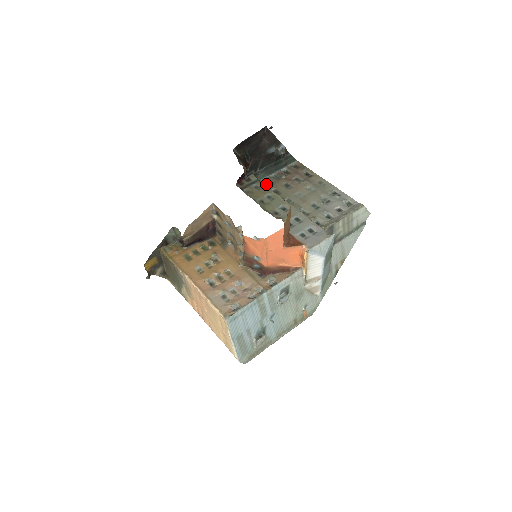
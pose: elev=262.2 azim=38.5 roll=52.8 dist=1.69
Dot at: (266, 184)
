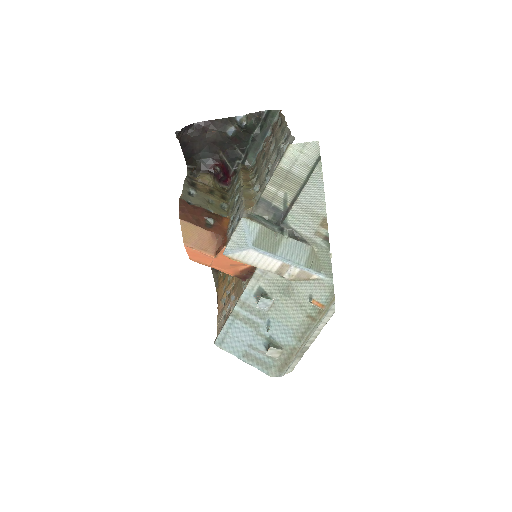
Dot at: occluded
